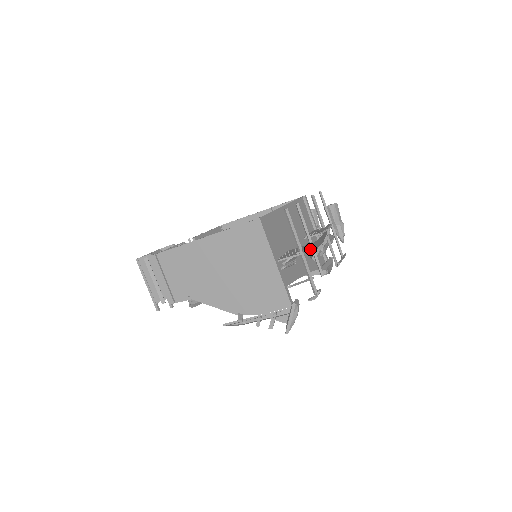
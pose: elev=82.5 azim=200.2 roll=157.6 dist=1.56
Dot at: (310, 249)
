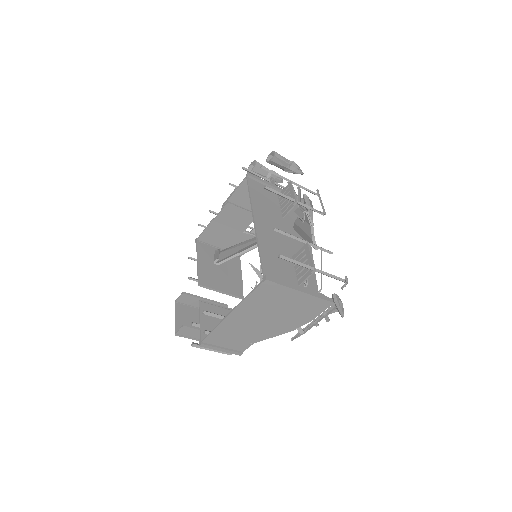
Dot at: (300, 232)
